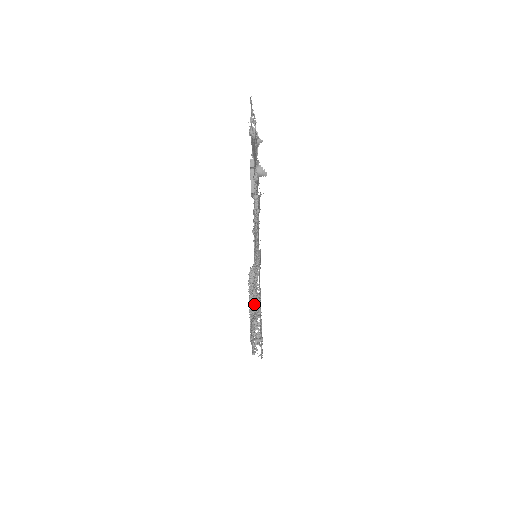
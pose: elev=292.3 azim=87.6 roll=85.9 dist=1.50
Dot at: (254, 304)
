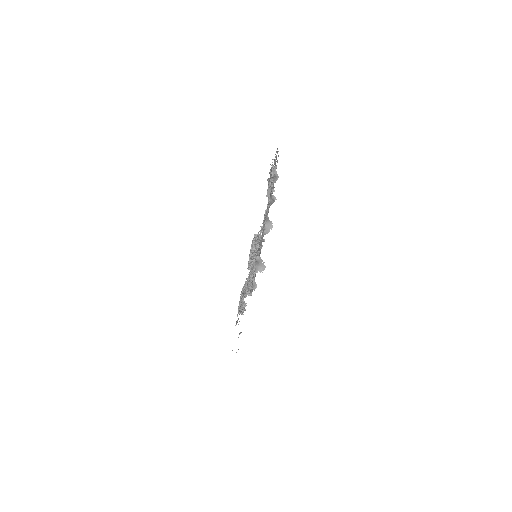
Dot at: occluded
